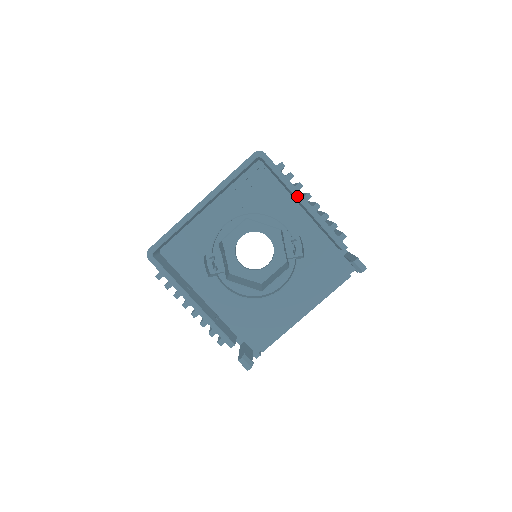
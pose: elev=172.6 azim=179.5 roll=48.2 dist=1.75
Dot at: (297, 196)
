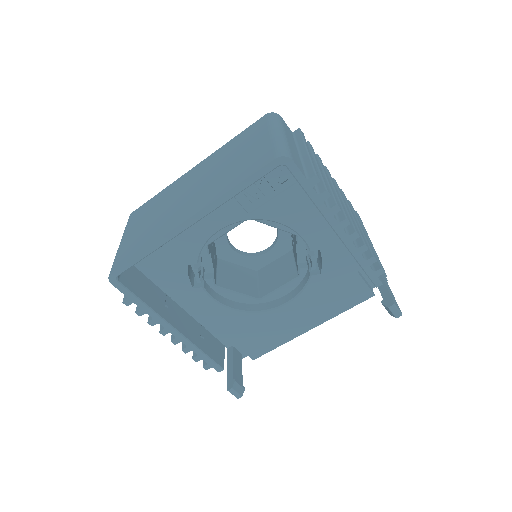
Dot at: (330, 222)
